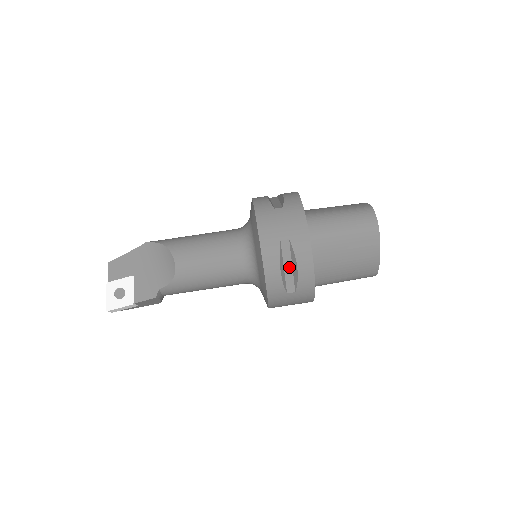
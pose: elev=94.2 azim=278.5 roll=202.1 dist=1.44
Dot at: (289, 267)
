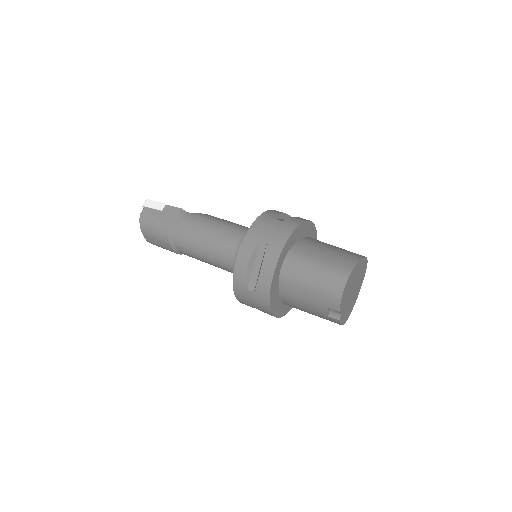
Dot at: occluded
